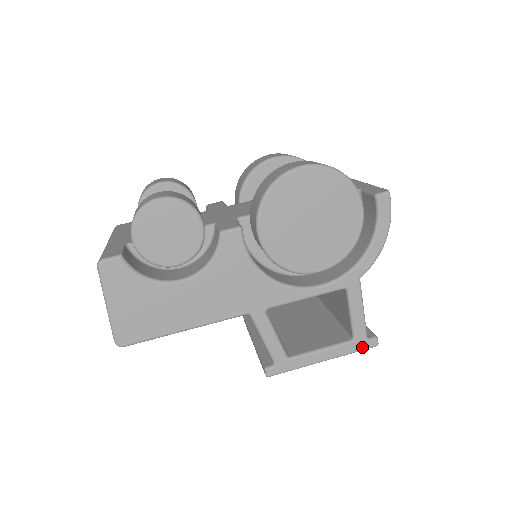
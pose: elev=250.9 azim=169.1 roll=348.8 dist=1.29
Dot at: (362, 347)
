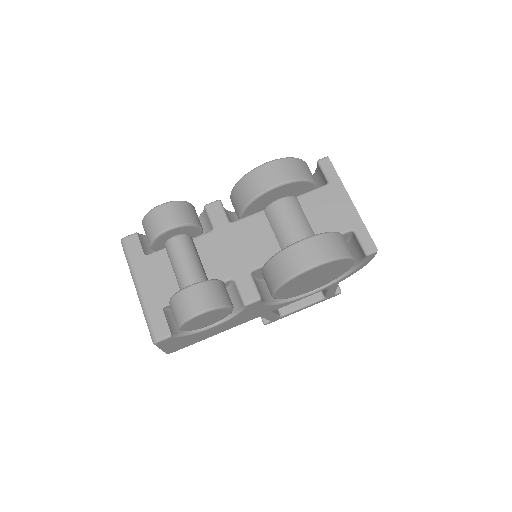
Dot at: occluded
